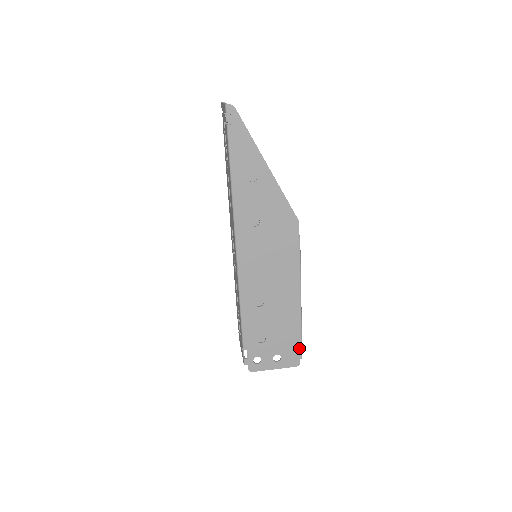
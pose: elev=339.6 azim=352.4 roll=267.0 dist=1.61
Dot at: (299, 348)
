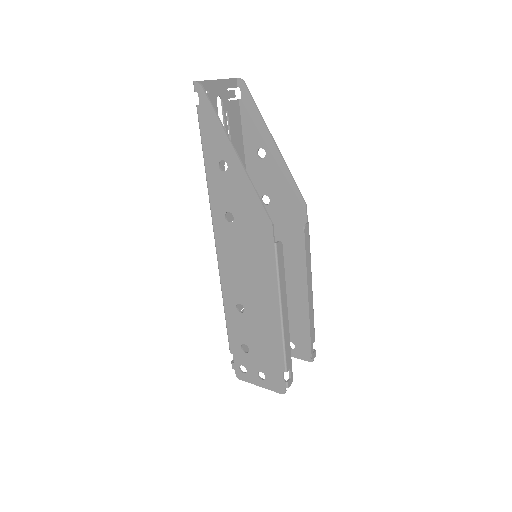
Dot at: (290, 375)
